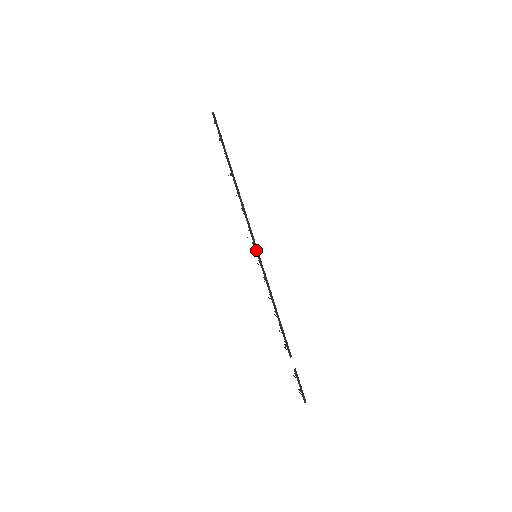
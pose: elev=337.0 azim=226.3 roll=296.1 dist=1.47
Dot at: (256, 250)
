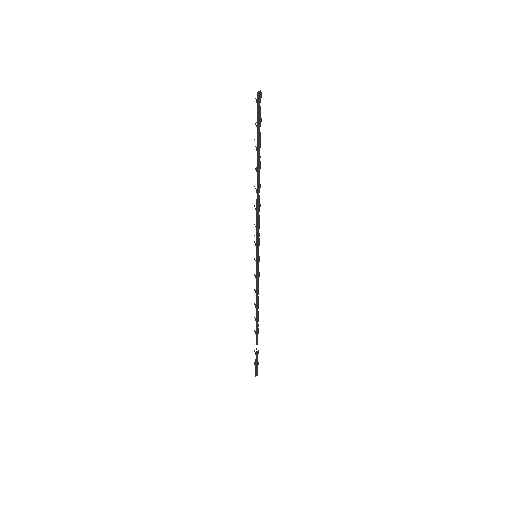
Dot at: (257, 255)
